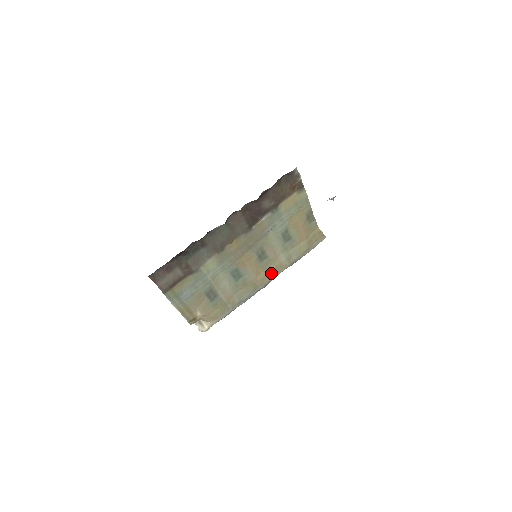
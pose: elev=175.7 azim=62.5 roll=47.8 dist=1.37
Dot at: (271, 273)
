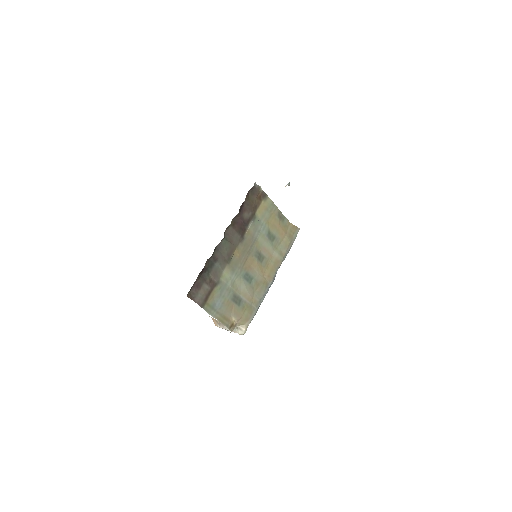
Dot at: (273, 269)
